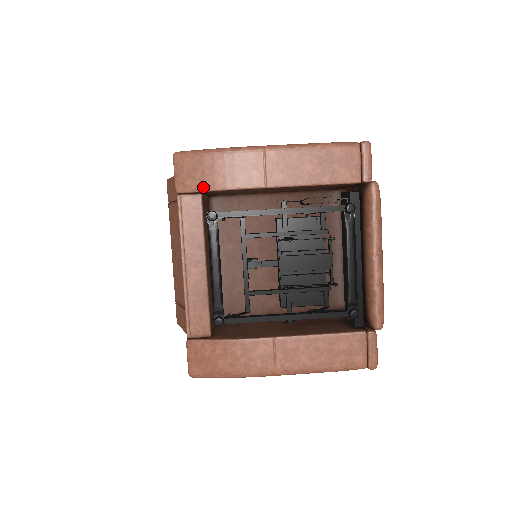
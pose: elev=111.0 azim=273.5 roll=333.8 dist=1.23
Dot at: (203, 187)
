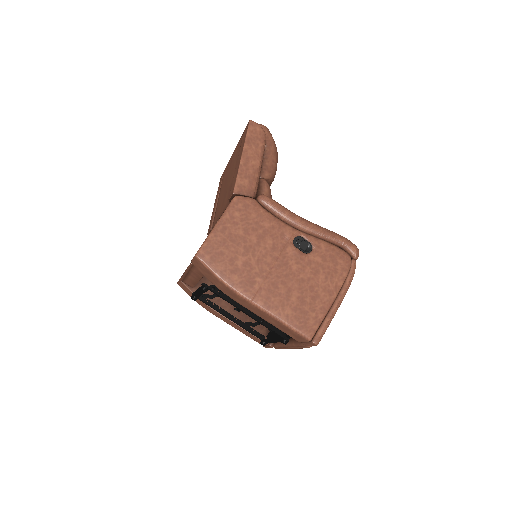
Dot at: (206, 277)
